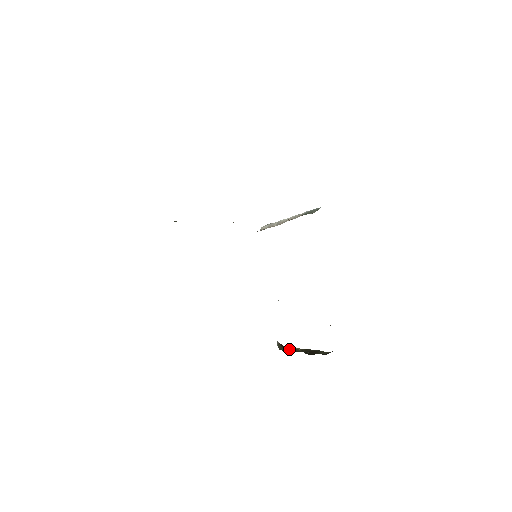
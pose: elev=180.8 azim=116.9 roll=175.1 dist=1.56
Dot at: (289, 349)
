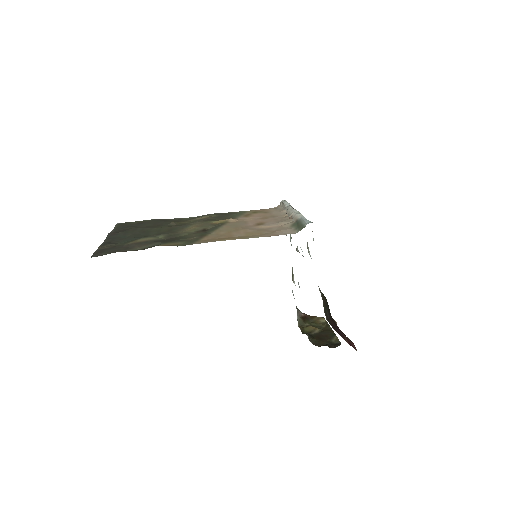
Dot at: (307, 328)
